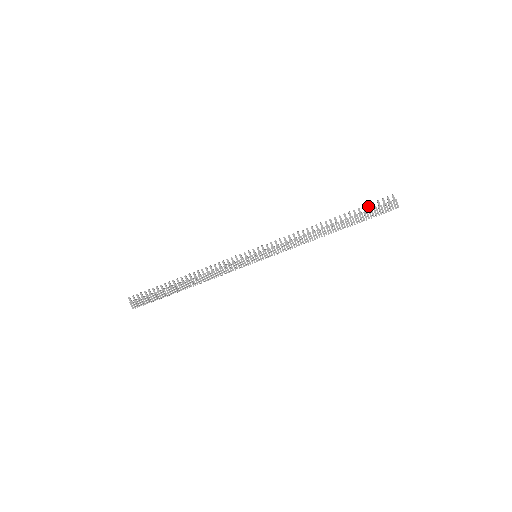
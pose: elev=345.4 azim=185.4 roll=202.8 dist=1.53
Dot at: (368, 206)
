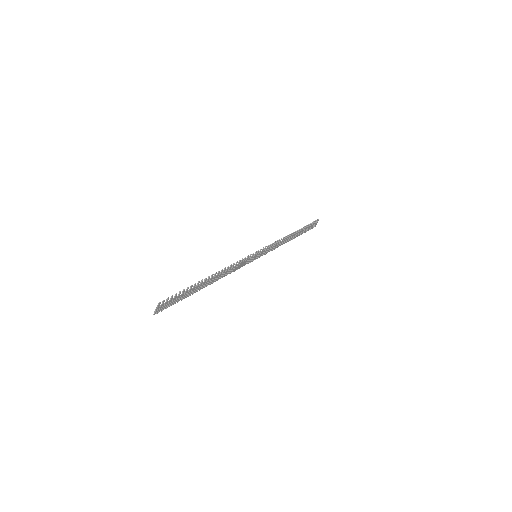
Dot at: (310, 224)
